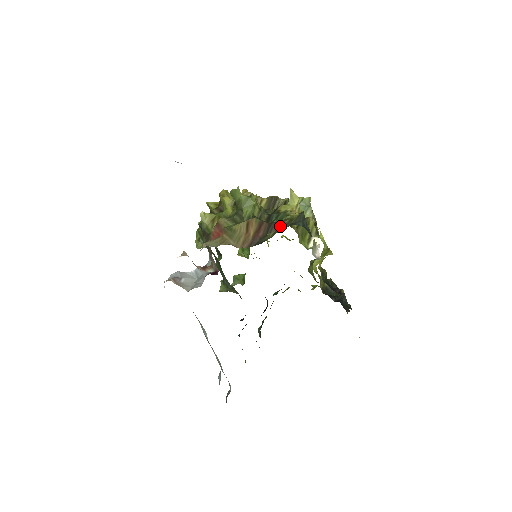
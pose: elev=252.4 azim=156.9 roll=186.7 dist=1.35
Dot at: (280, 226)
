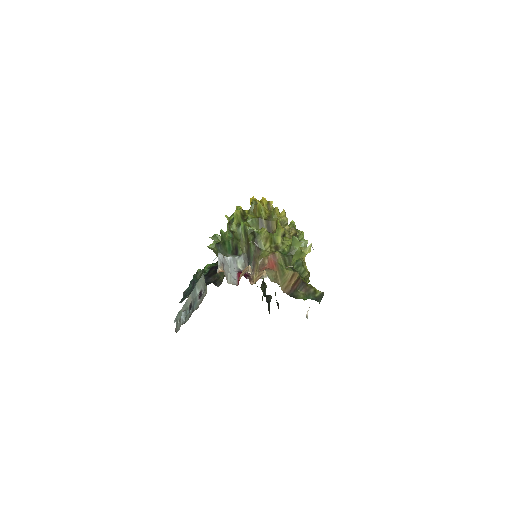
Dot at: (308, 291)
